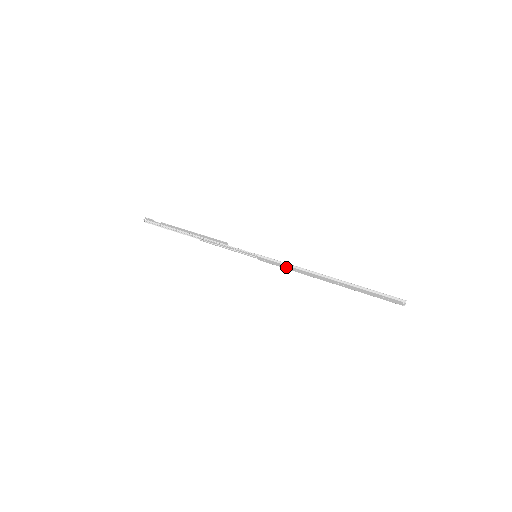
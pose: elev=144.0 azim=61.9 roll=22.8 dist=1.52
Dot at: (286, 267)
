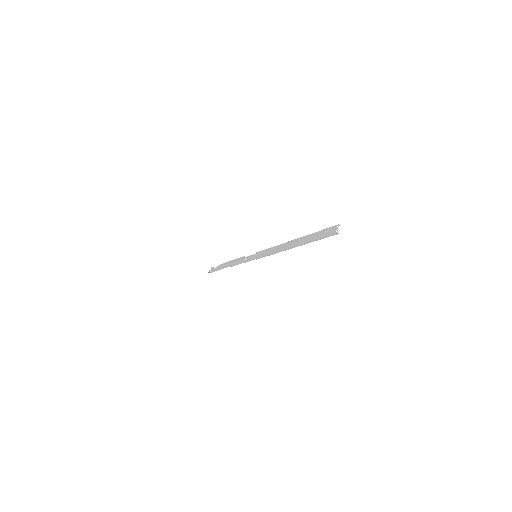
Dot at: (270, 251)
